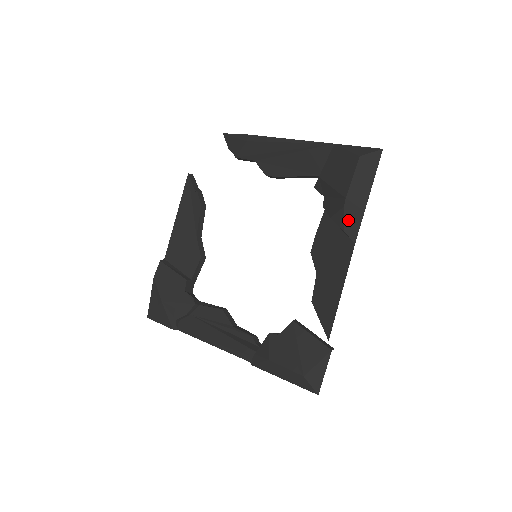
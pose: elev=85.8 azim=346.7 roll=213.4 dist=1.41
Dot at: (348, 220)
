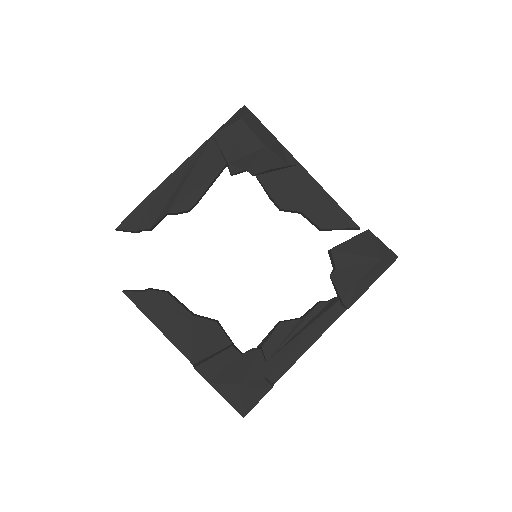
Dot at: (282, 157)
